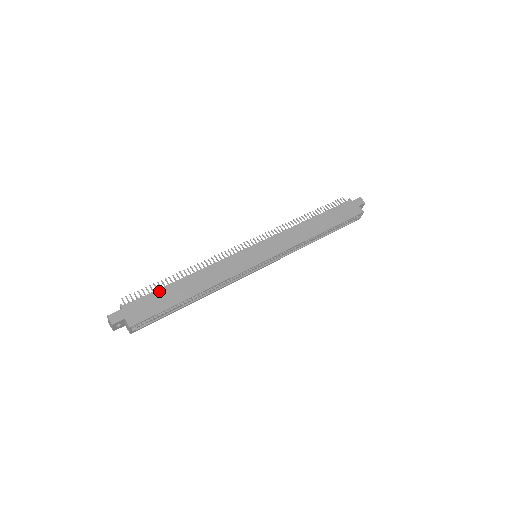
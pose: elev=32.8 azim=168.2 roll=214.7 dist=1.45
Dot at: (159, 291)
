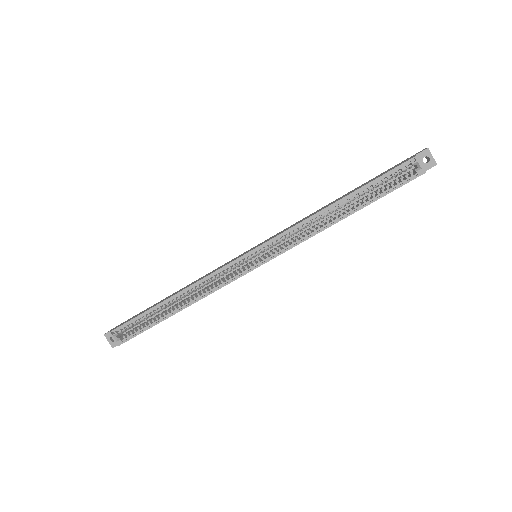
Dot at: occluded
